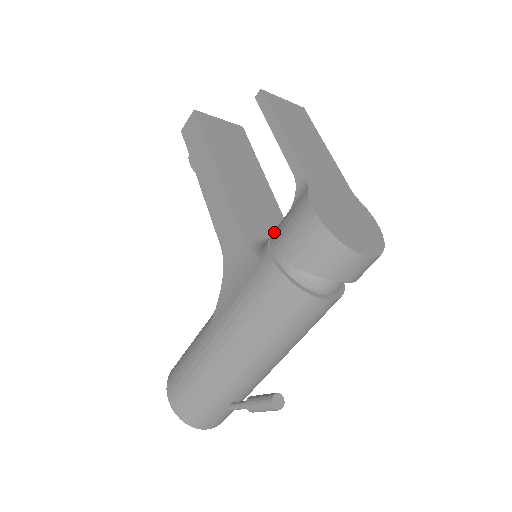
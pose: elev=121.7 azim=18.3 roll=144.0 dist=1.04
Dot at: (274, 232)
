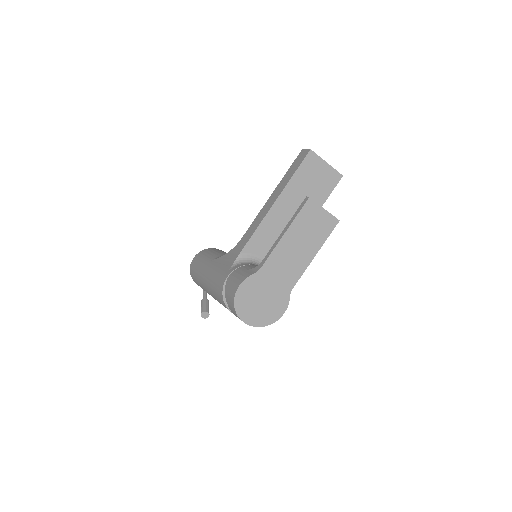
Dot at: (242, 267)
